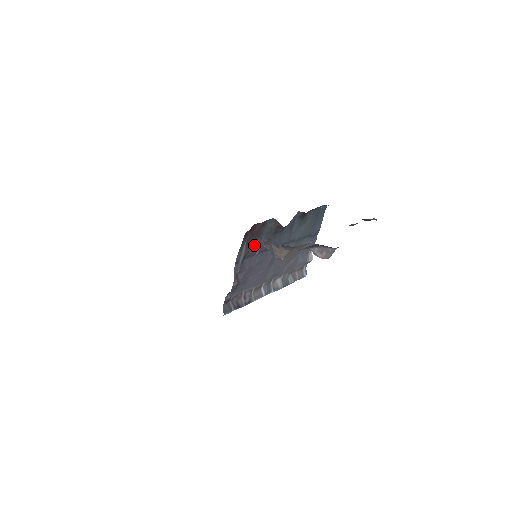
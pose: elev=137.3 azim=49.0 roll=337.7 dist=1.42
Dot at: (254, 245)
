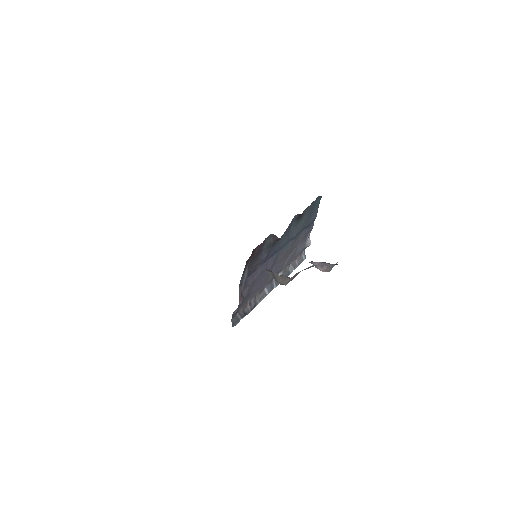
Dot at: (255, 263)
